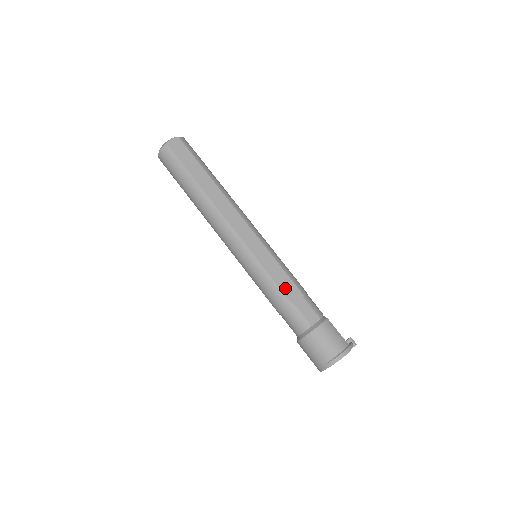
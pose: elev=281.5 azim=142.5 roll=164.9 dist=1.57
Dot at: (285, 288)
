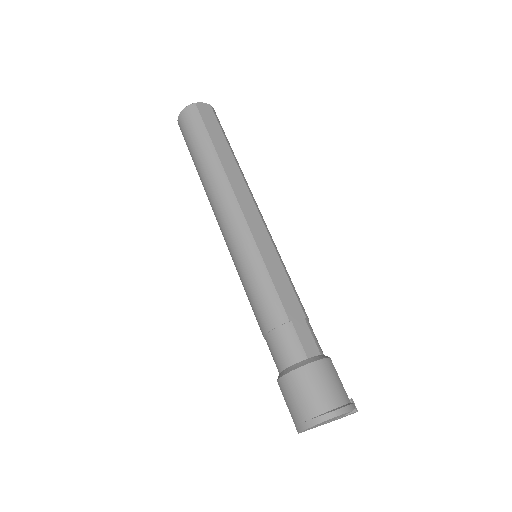
Dot at: (285, 299)
